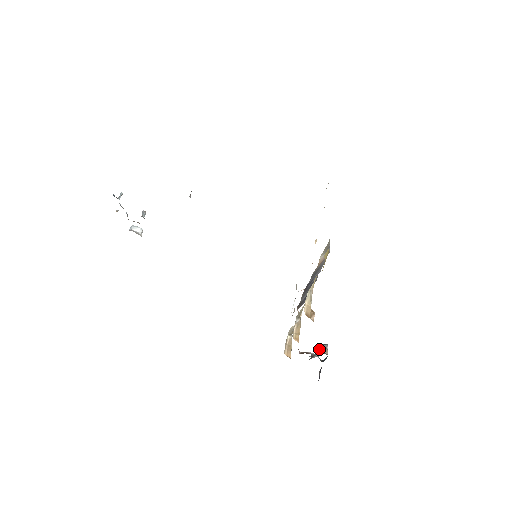
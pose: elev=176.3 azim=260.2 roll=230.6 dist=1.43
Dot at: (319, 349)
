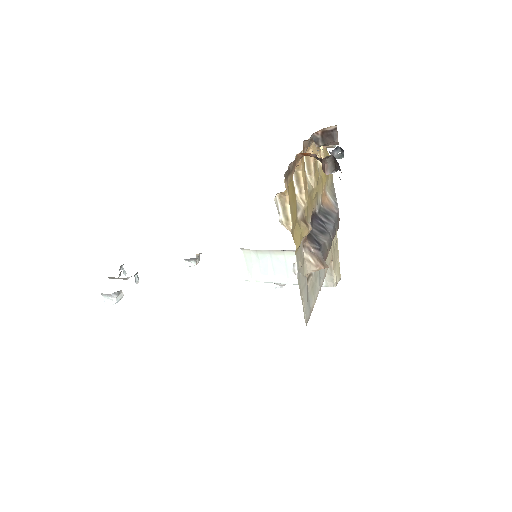
Dot at: occluded
